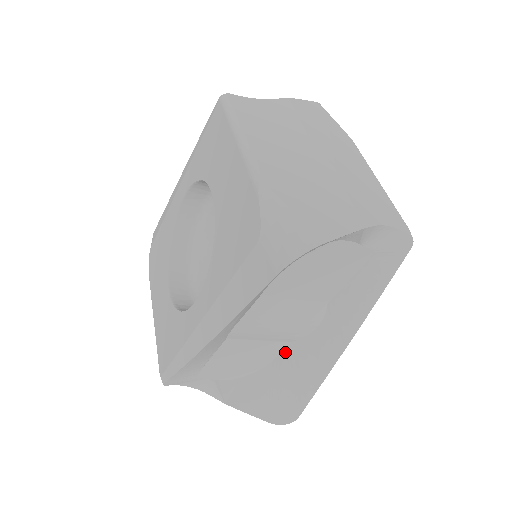
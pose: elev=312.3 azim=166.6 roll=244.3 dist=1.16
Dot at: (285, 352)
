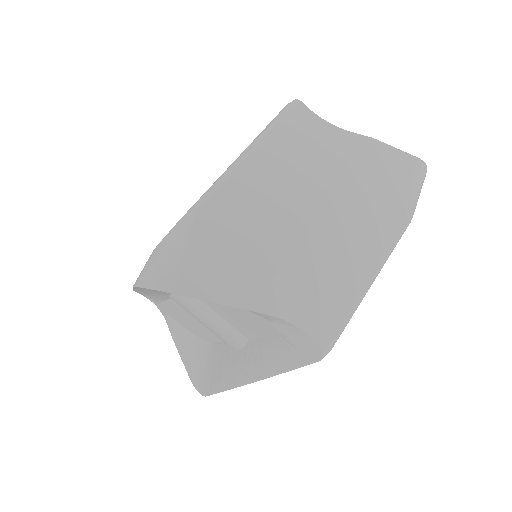
Dot at: (220, 344)
